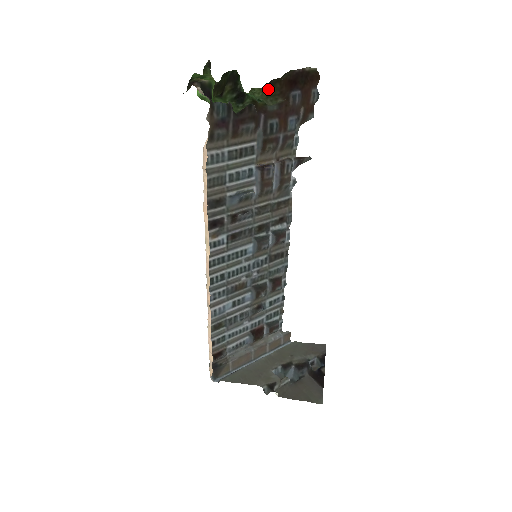
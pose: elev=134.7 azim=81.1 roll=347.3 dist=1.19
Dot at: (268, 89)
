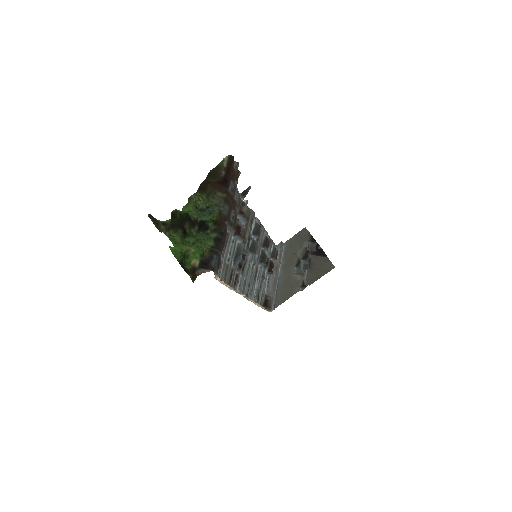
Dot at: (203, 192)
